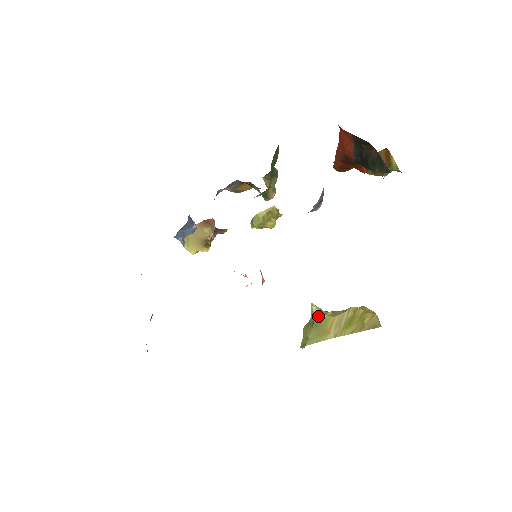
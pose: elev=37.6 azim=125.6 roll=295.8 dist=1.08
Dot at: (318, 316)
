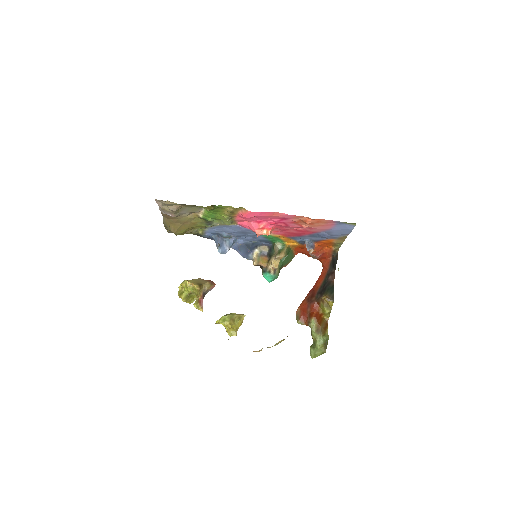
Dot at: occluded
